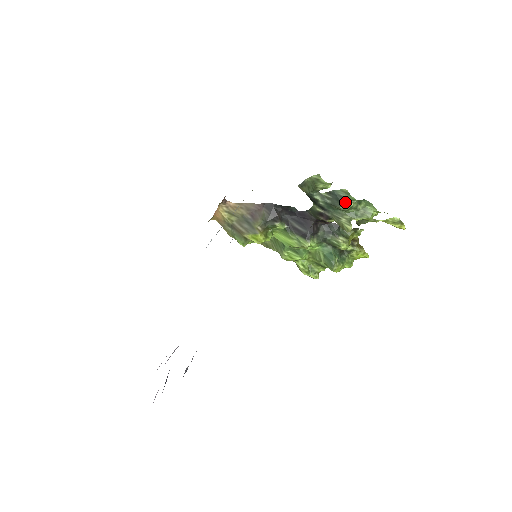
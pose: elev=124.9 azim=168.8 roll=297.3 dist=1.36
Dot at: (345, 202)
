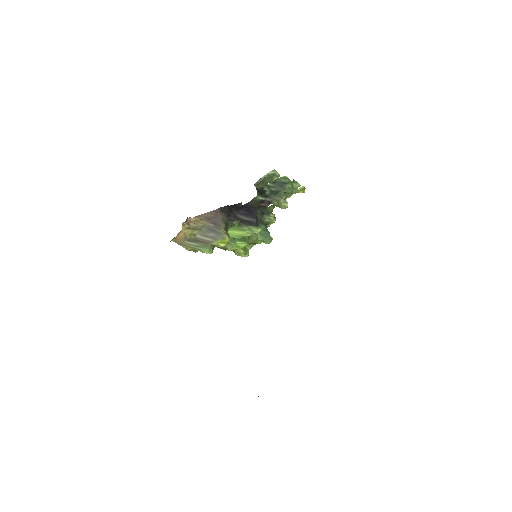
Dot at: (287, 186)
